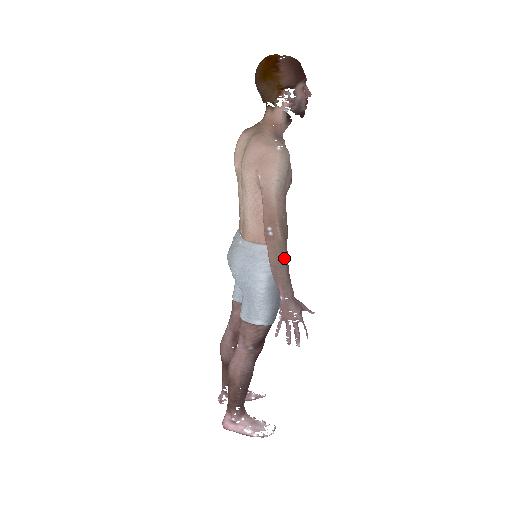
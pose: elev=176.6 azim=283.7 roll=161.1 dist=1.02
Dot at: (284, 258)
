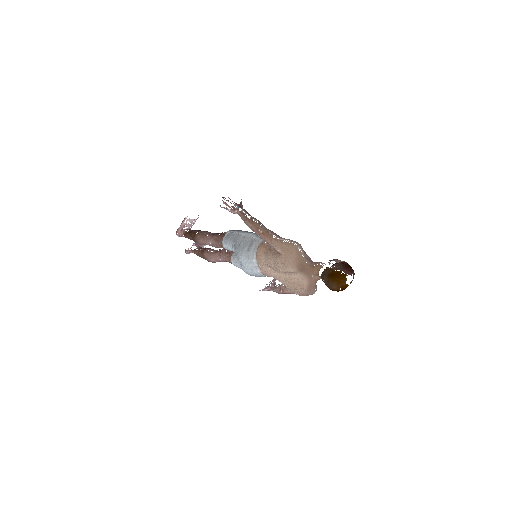
Dot at: occluded
